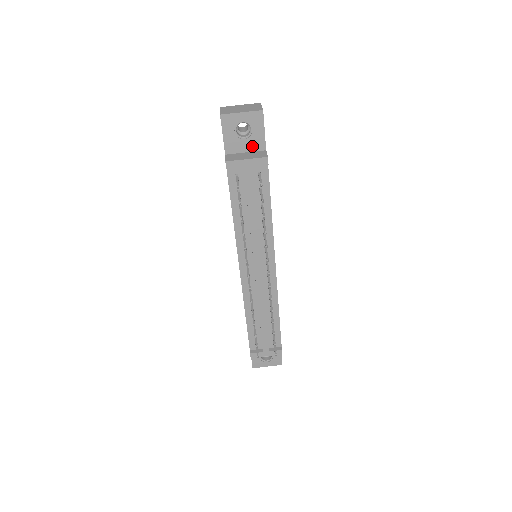
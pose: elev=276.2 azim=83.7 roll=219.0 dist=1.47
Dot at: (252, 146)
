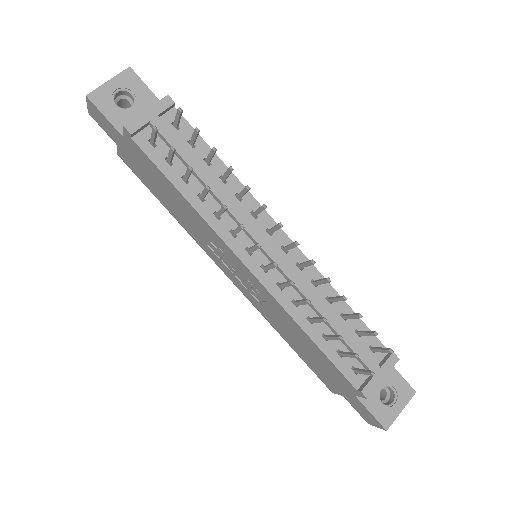
Dot at: occluded
